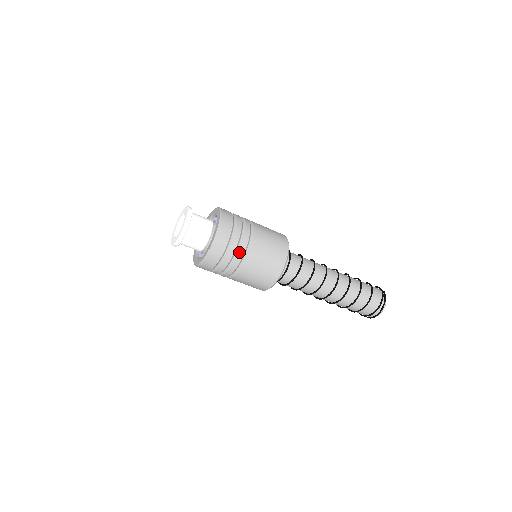
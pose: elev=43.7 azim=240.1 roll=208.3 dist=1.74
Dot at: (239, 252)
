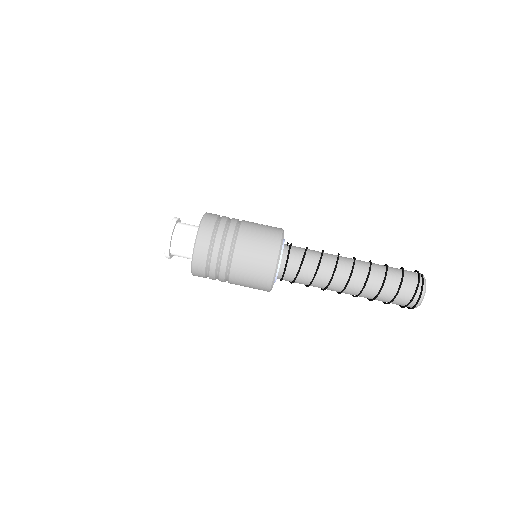
Dot at: (223, 252)
